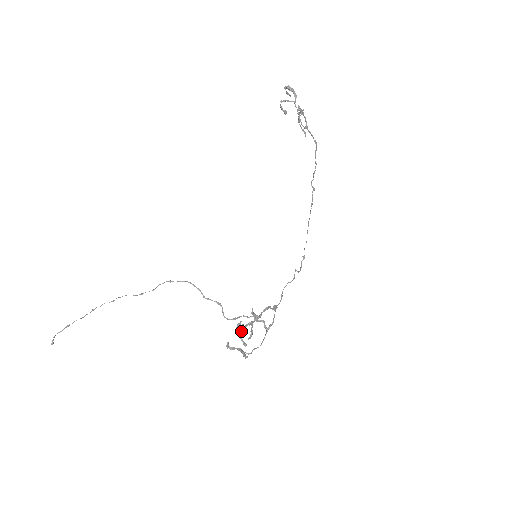
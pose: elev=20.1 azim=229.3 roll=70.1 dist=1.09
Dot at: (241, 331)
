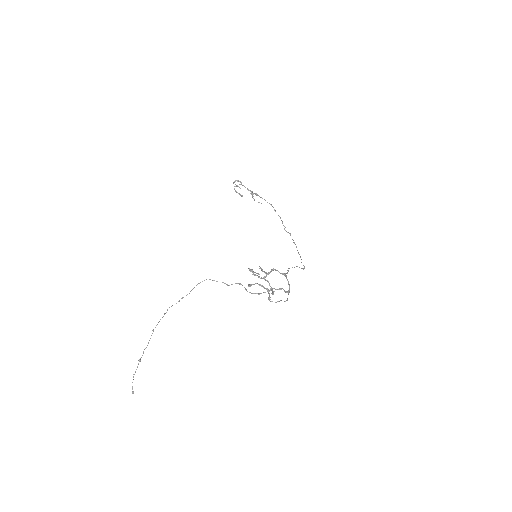
Dot at: occluded
